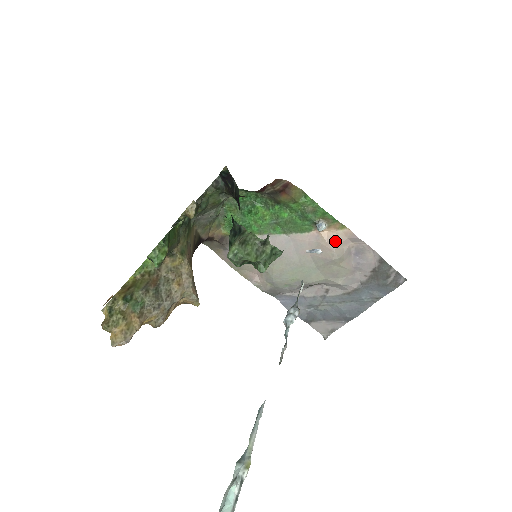
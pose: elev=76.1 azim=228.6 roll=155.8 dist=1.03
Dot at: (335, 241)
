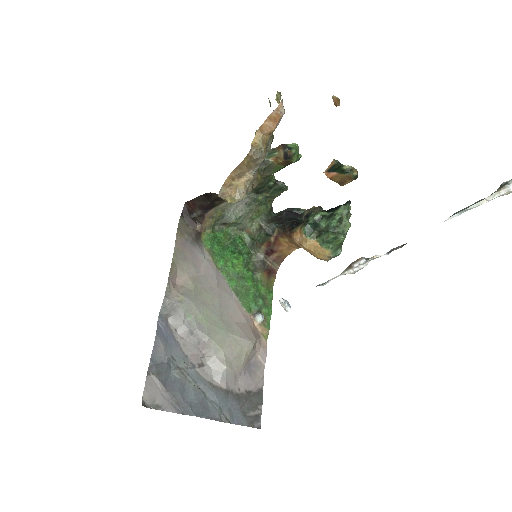
Dot at: (258, 336)
